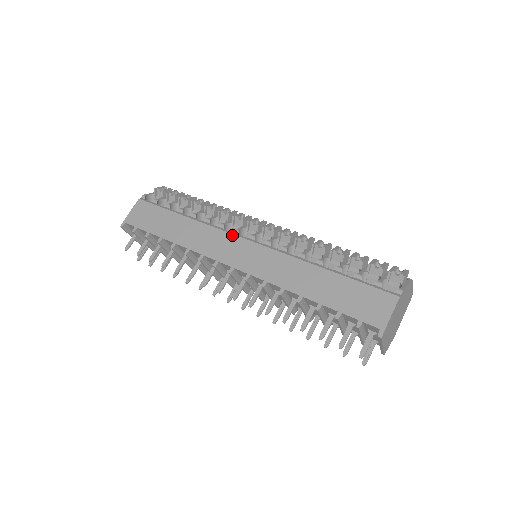
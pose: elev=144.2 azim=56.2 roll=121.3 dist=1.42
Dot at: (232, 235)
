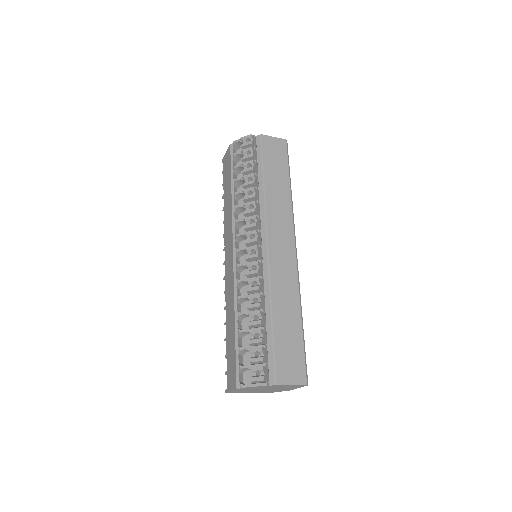
Dot at: (232, 238)
